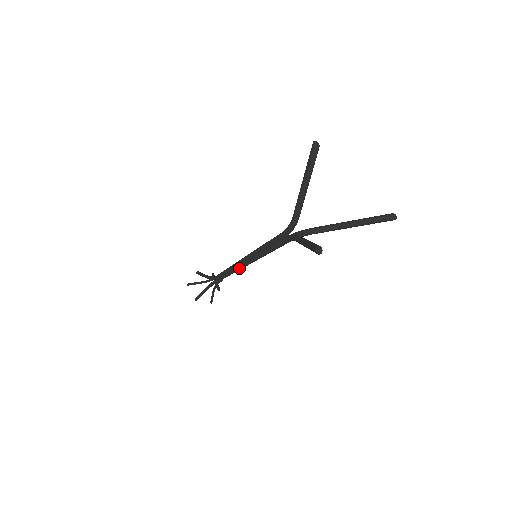
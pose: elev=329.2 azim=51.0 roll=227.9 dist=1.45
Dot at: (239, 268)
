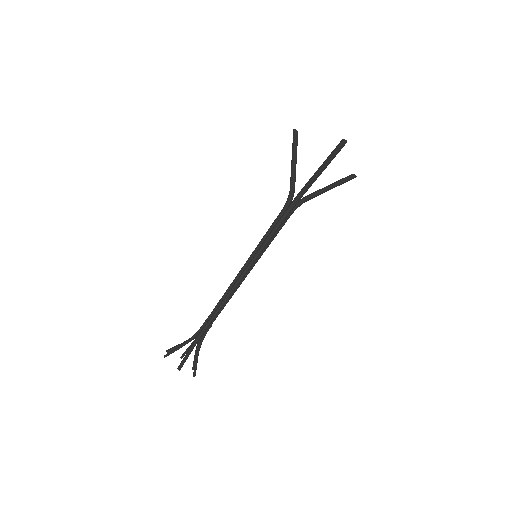
Dot at: (238, 282)
